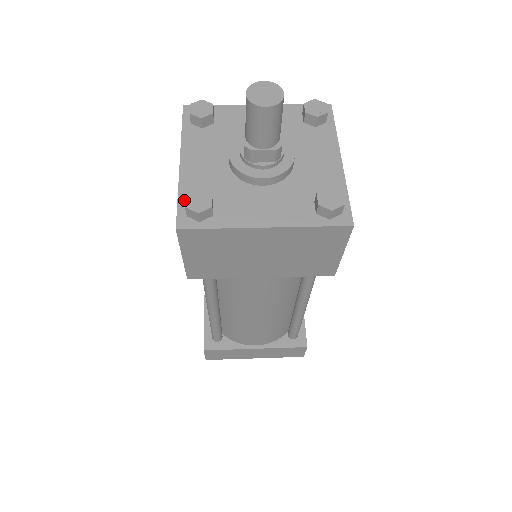
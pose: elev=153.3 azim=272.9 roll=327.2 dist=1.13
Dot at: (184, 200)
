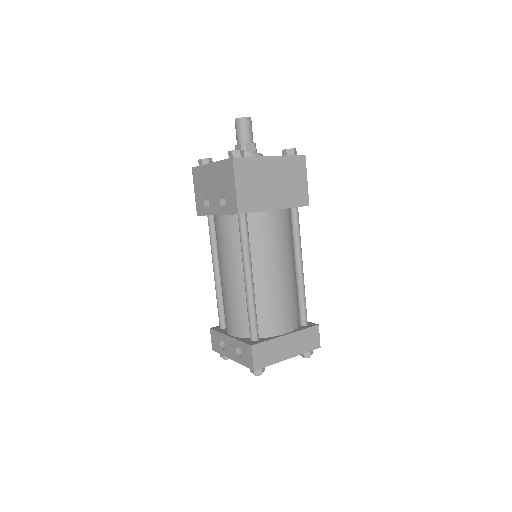
Dot at: occluded
